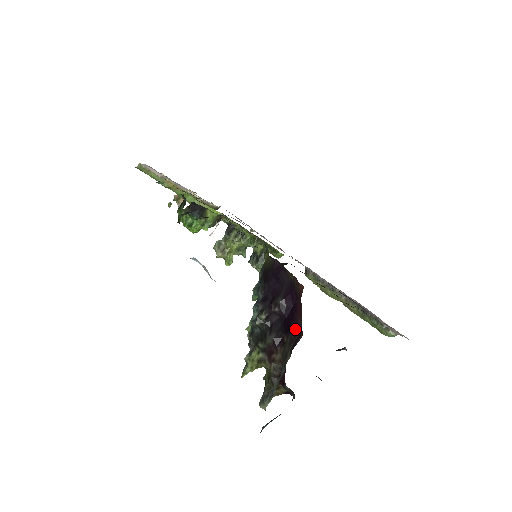
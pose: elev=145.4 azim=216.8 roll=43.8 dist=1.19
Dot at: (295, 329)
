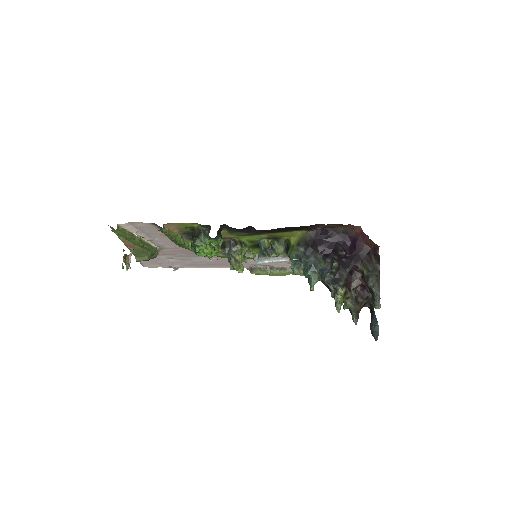
Dot at: (366, 254)
